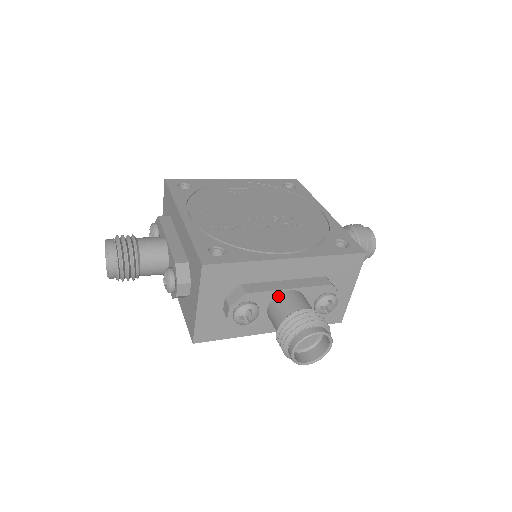
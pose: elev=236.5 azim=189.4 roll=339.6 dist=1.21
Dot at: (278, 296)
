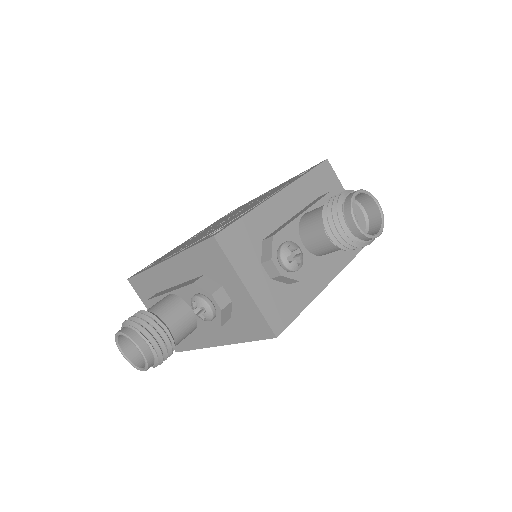
Dot at: (300, 224)
